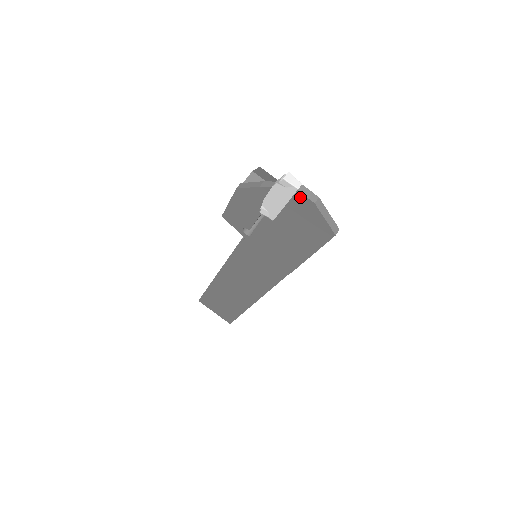
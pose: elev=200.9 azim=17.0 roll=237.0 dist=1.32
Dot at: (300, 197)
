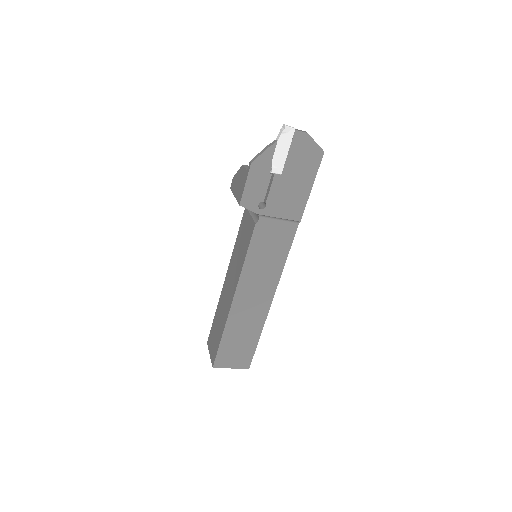
Dot at: (298, 135)
